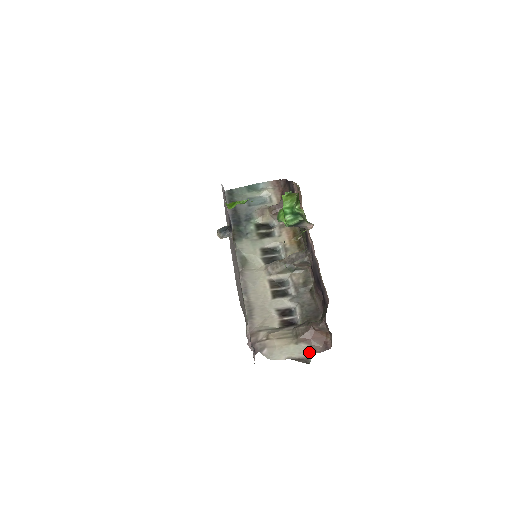
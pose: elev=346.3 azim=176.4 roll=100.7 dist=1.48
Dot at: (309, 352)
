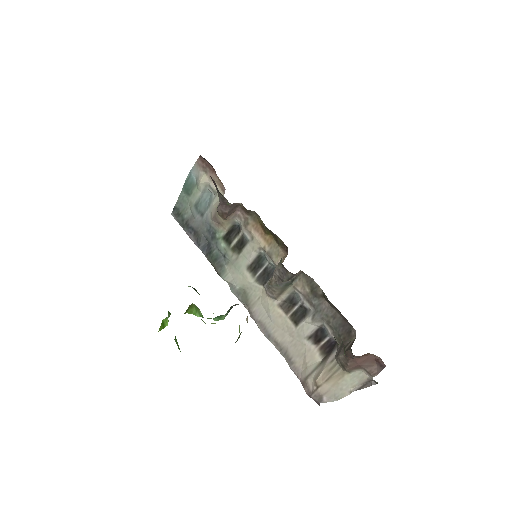
Dot at: (368, 376)
